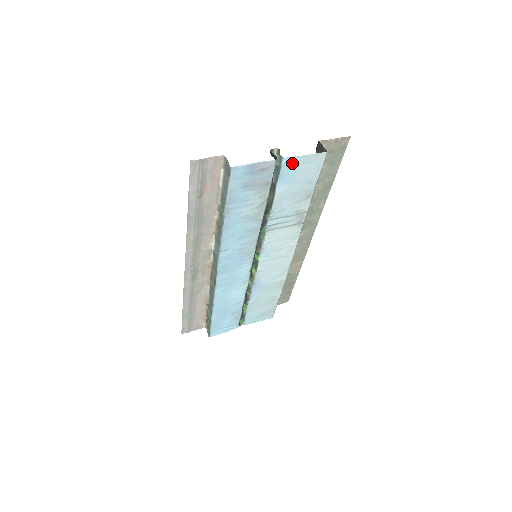
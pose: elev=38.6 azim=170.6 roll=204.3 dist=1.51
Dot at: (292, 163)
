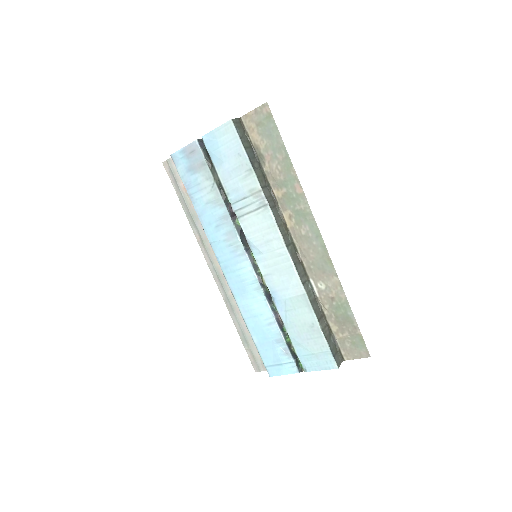
Dot at: (211, 140)
